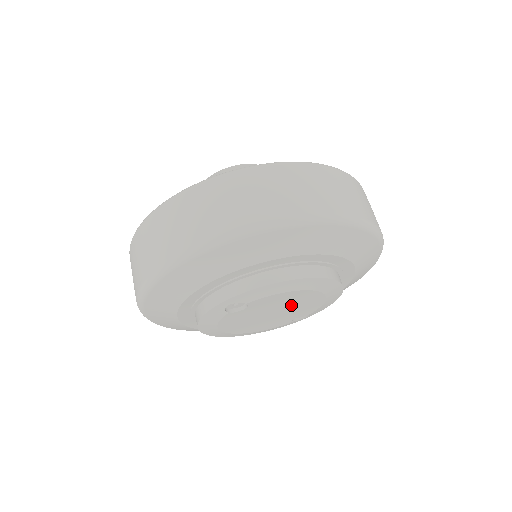
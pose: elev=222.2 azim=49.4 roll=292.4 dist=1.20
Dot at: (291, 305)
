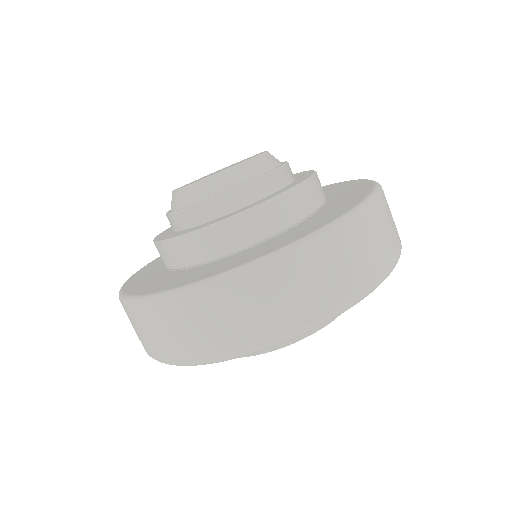
Dot at: occluded
